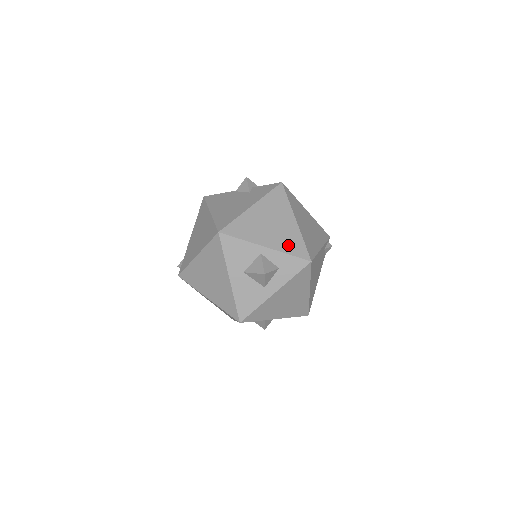
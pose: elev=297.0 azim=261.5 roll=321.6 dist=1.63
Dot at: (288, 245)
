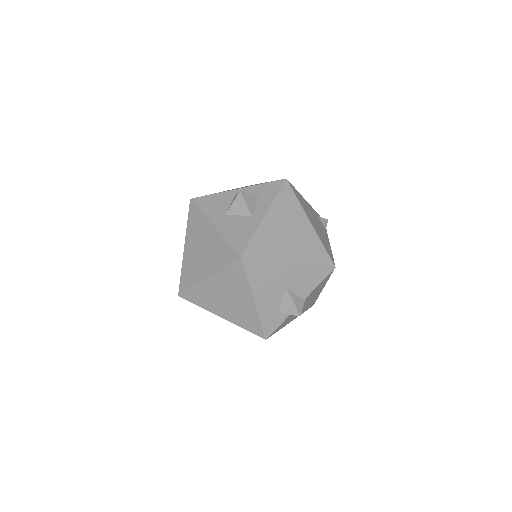
Dot at: occluded
